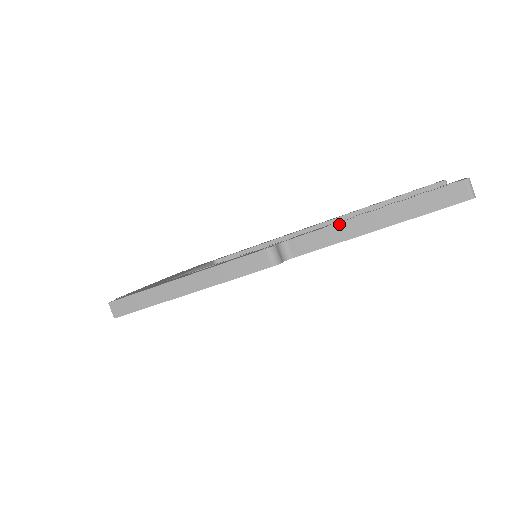
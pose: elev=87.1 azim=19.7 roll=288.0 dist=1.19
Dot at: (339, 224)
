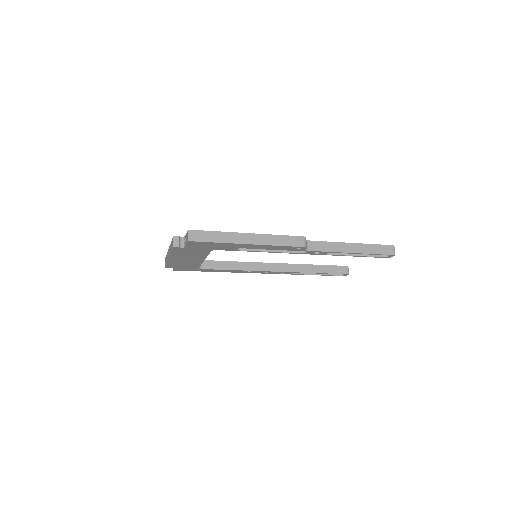
Dot at: (336, 243)
